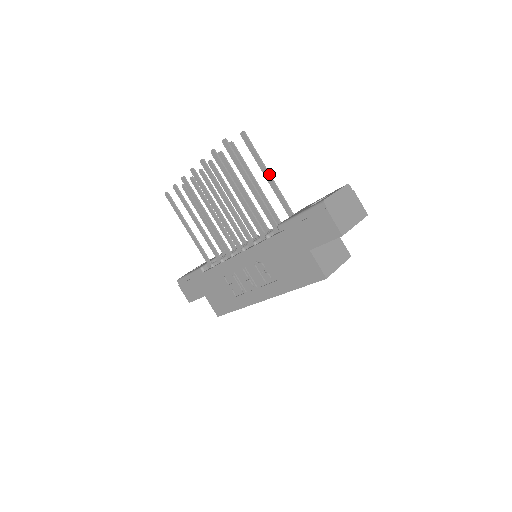
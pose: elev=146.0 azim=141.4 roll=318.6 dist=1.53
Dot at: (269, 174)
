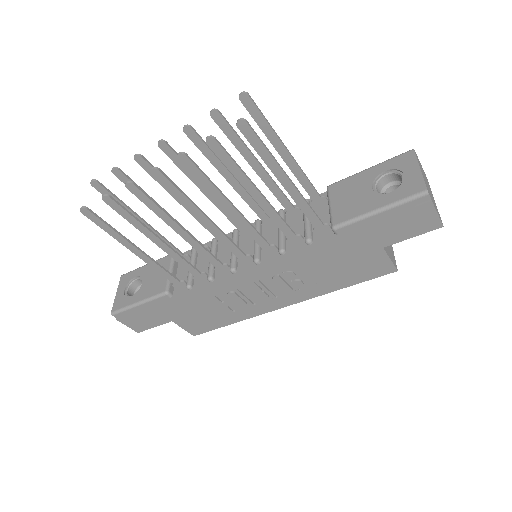
Dot at: (288, 151)
